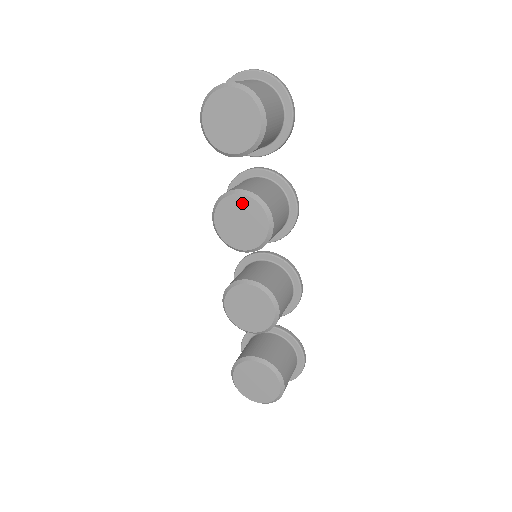
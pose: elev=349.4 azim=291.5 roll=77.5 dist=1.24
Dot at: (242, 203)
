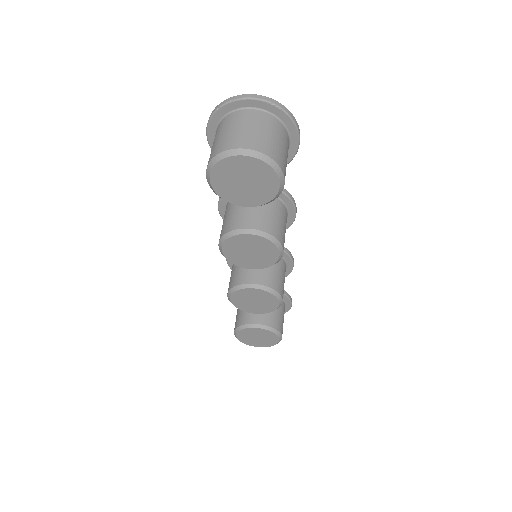
Dot at: (253, 240)
